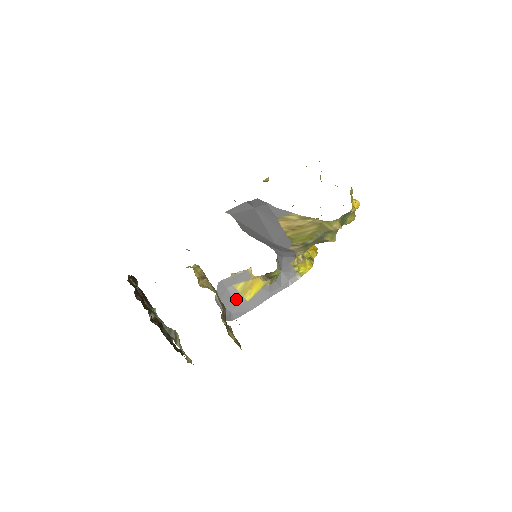
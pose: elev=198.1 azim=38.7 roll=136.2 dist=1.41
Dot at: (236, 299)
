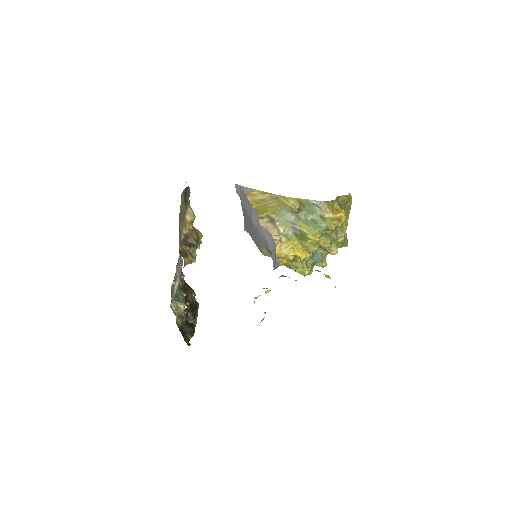
Dot at: occluded
